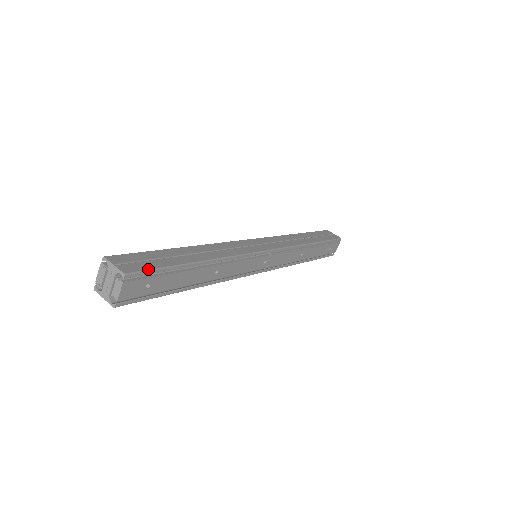
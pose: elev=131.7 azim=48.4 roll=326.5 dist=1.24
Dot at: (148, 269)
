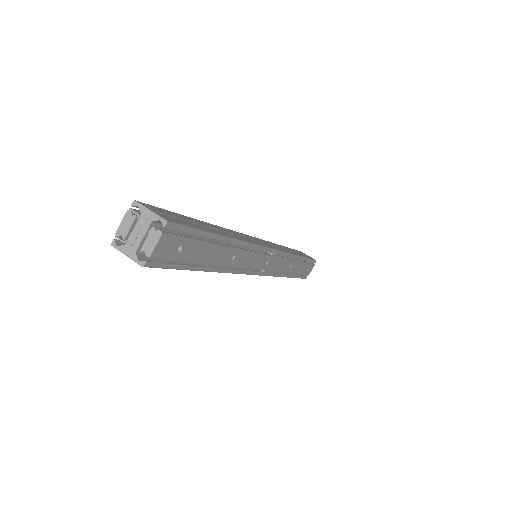
Dot at: (186, 225)
